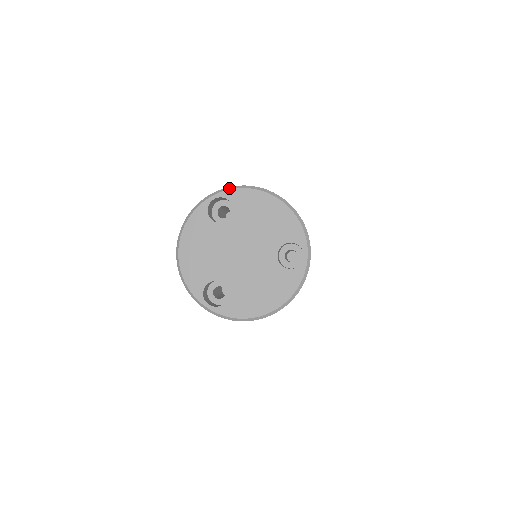
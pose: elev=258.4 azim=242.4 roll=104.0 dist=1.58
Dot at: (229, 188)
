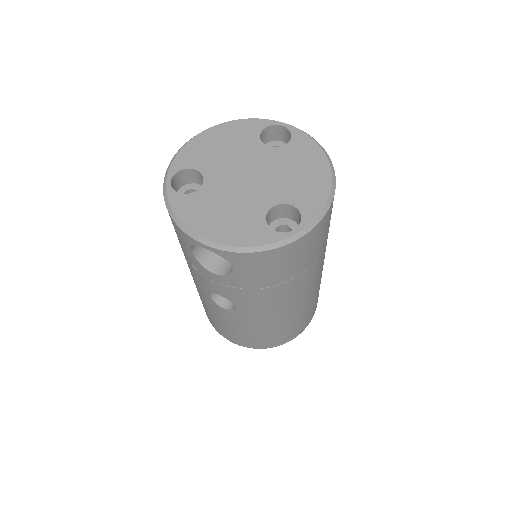
Dot at: (303, 131)
